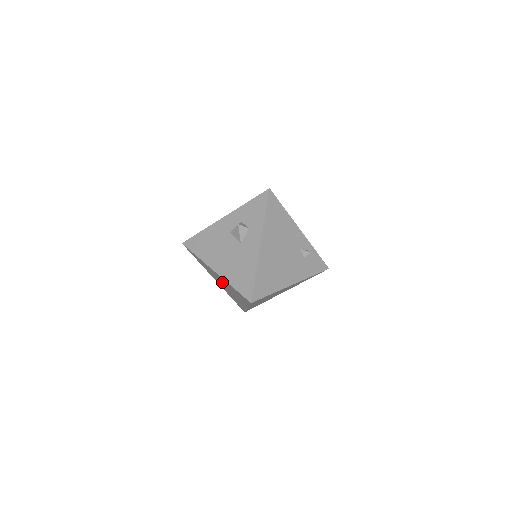
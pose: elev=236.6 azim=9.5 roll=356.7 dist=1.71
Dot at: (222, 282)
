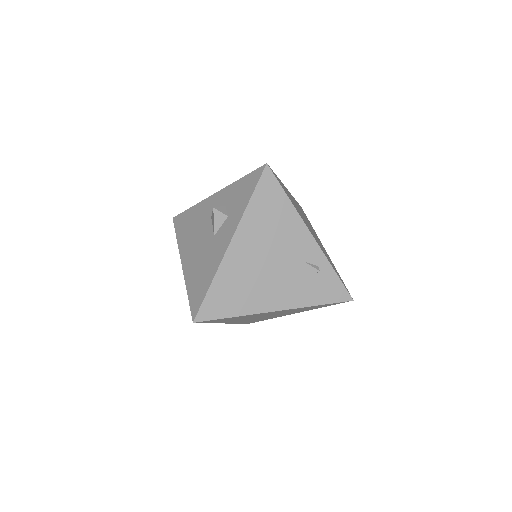
Dot at: occluded
